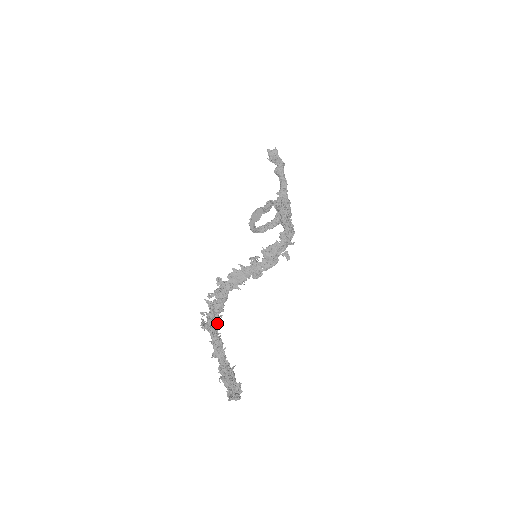
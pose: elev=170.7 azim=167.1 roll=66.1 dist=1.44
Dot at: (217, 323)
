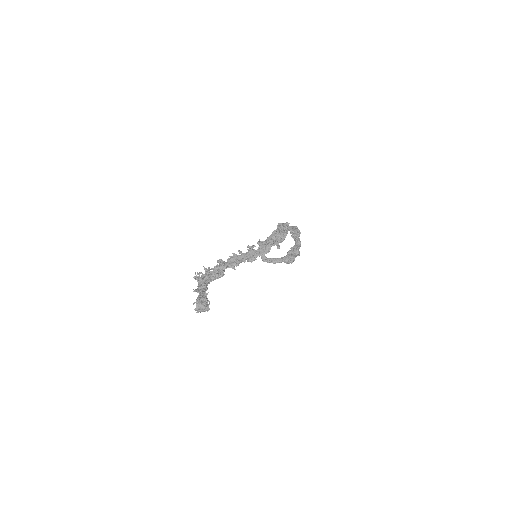
Dot at: (208, 280)
